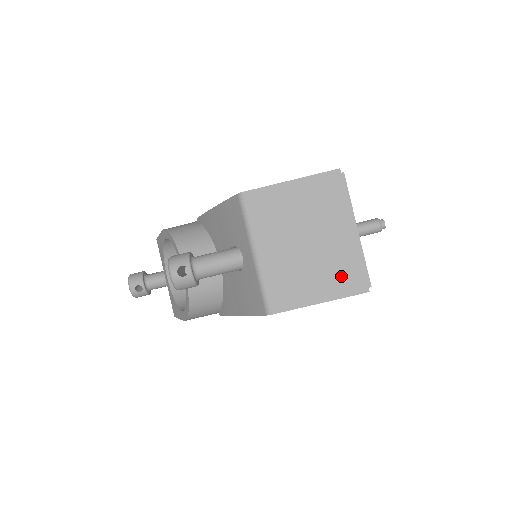
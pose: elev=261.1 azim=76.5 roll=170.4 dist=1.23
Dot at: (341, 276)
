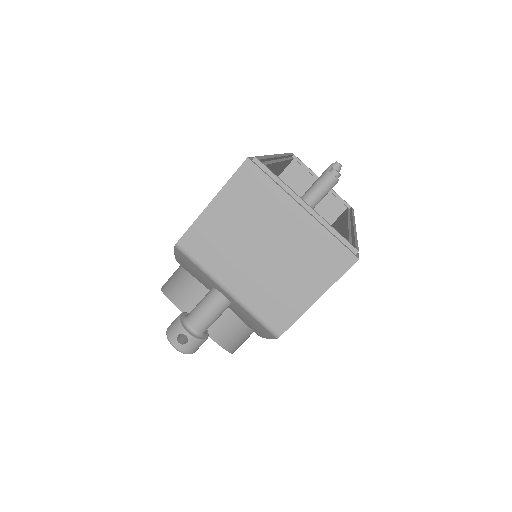
Dot at: (320, 262)
